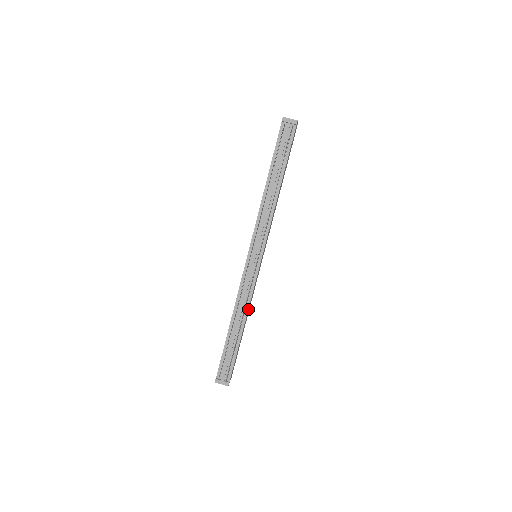
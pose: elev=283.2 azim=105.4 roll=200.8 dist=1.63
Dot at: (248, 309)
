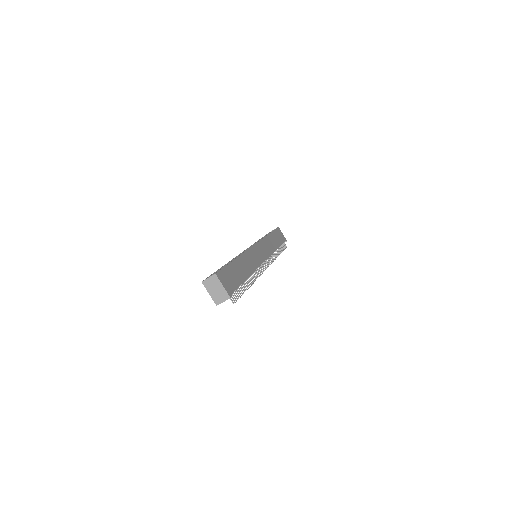
Dot at: (273, 250)
